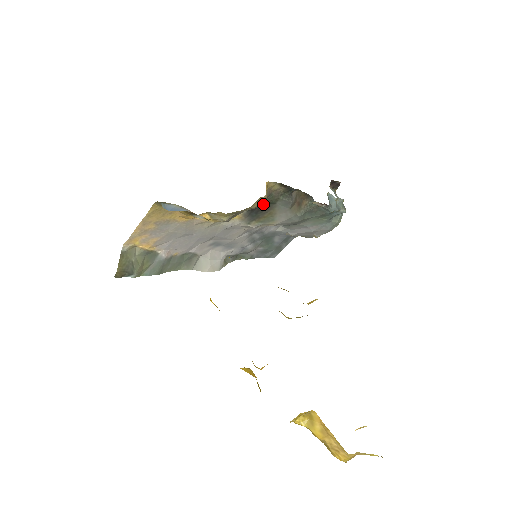
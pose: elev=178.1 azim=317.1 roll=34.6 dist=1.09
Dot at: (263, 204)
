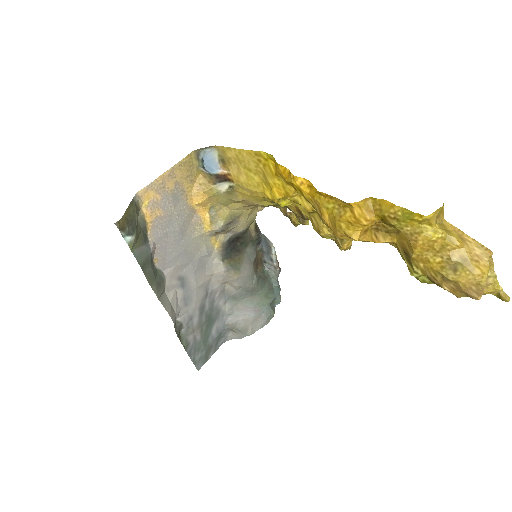
Dot at: (238, 242)
